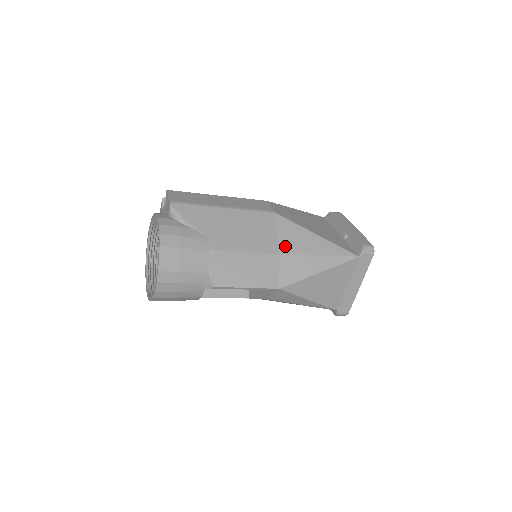
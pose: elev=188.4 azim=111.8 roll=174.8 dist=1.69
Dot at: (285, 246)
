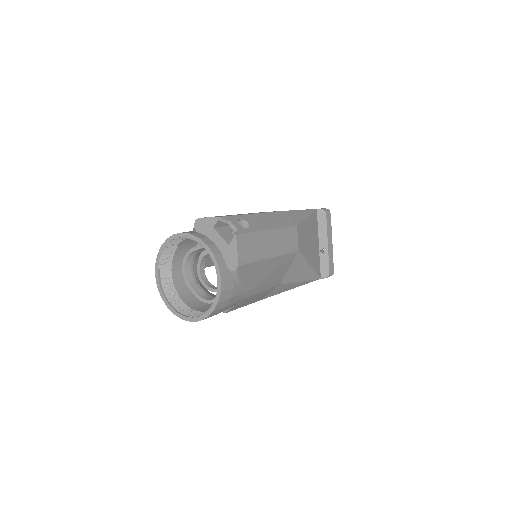
Dot at: (287, 278)
